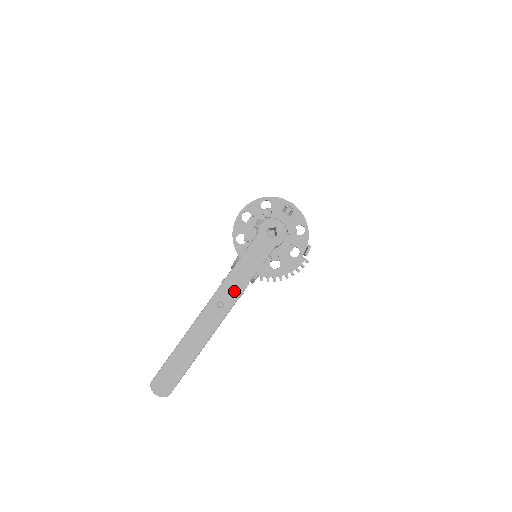
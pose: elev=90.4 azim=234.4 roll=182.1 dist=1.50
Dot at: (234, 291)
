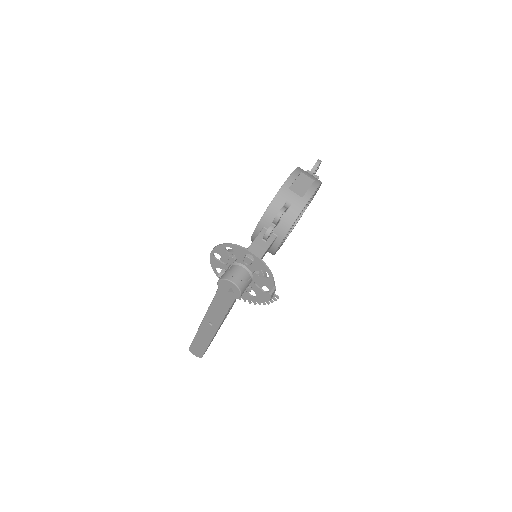
Dot at: (216, 319)
